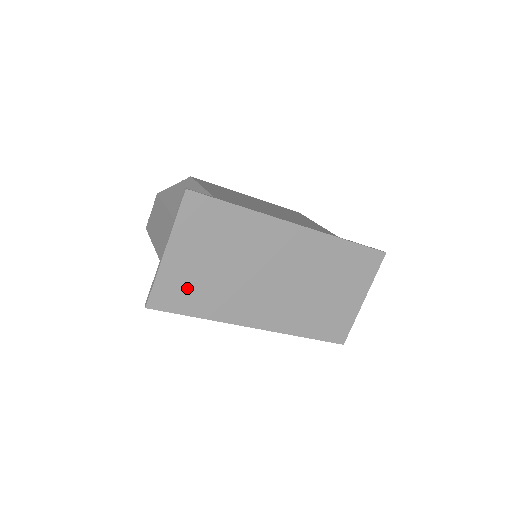
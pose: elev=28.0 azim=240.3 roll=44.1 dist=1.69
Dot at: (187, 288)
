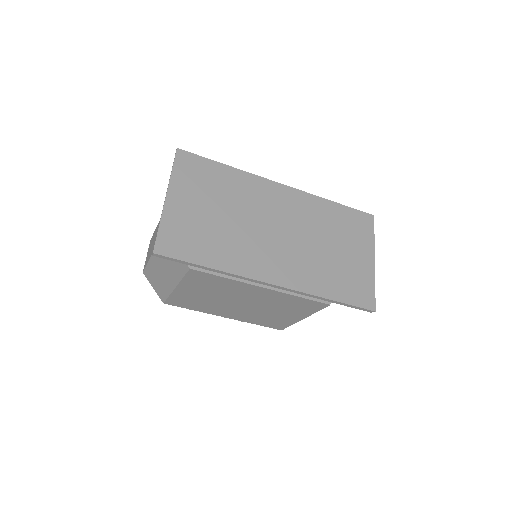
Dot at: (193, 235)
